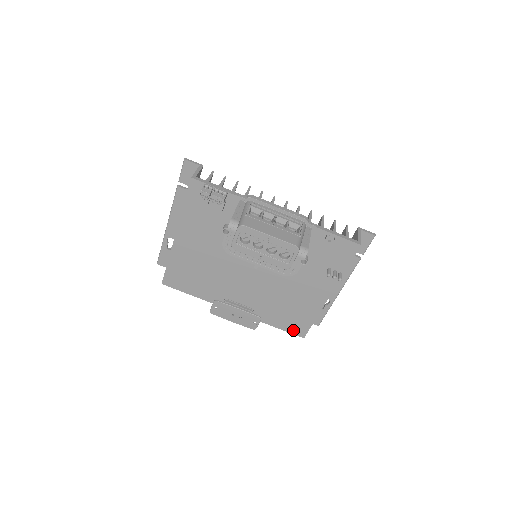
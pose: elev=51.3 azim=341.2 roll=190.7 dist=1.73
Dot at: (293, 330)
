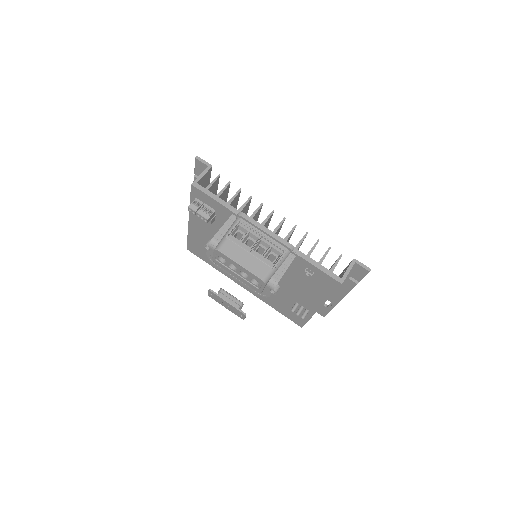
Dot at: (292, 319)
